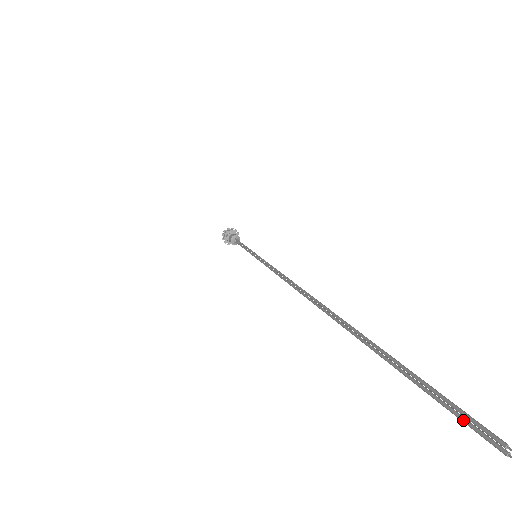
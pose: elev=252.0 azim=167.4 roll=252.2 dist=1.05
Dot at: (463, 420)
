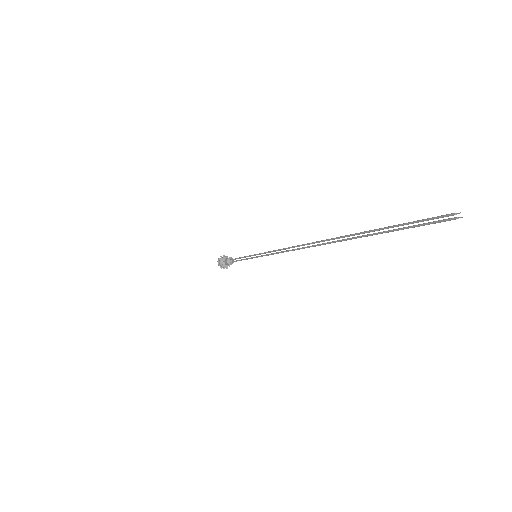
Dot at: (432, 222)
